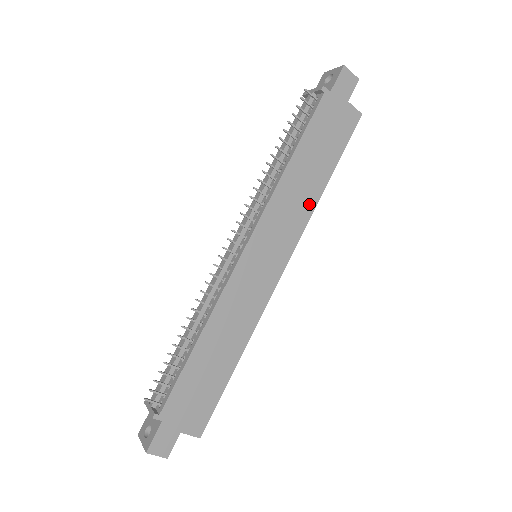
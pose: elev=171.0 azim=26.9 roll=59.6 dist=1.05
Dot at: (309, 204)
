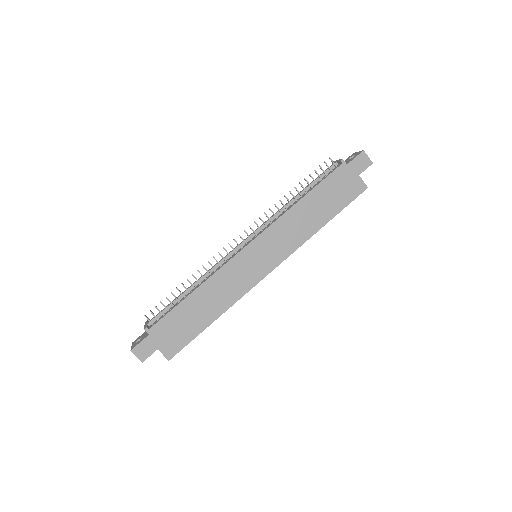
Dot at: (305, 234)
